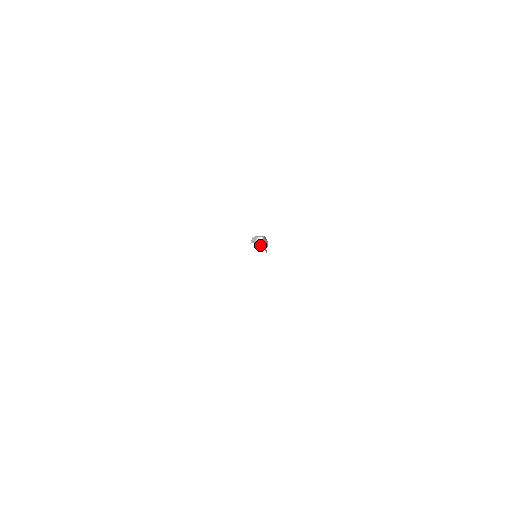
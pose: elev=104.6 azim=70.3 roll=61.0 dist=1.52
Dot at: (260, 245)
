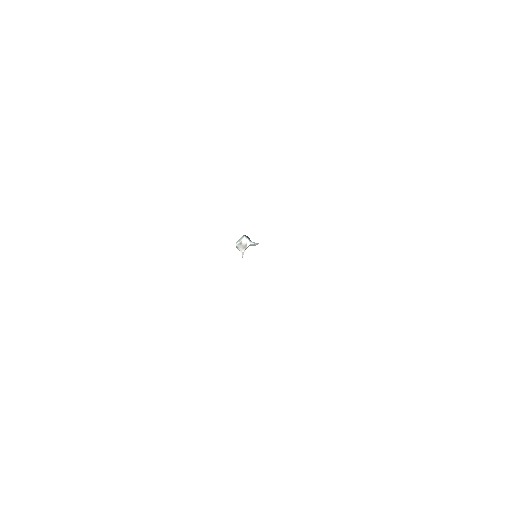
Dot at: (254, 244)
